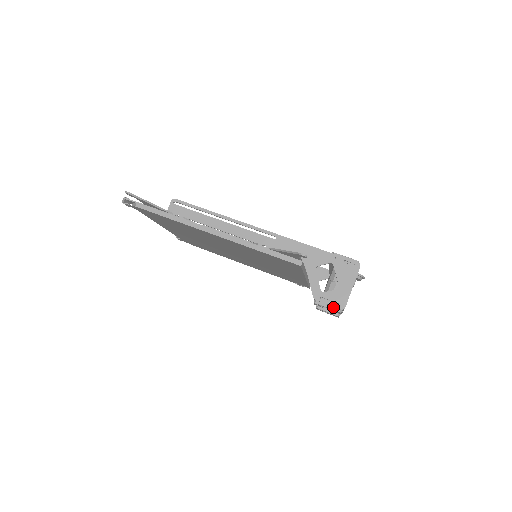
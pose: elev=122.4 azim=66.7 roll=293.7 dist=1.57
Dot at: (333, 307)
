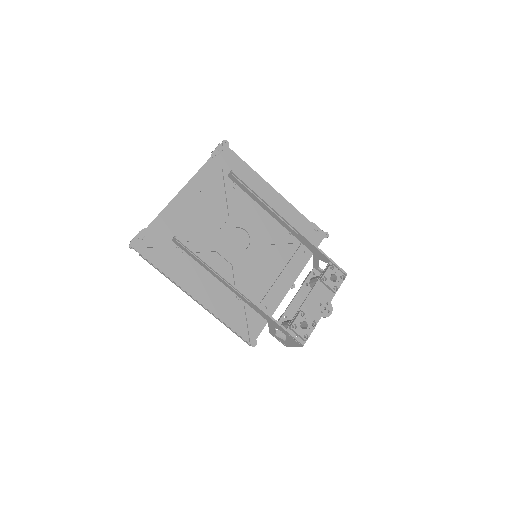
Dot at: occluded
